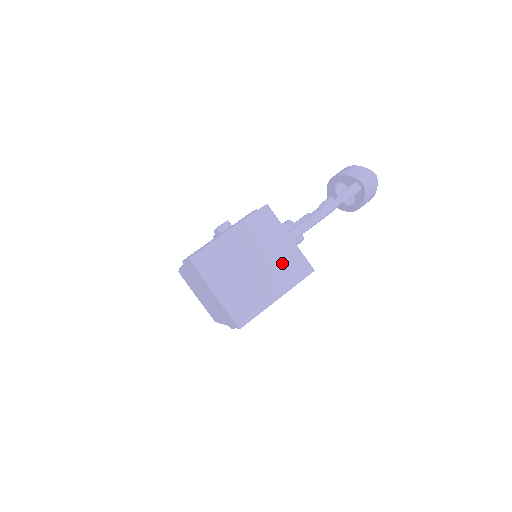
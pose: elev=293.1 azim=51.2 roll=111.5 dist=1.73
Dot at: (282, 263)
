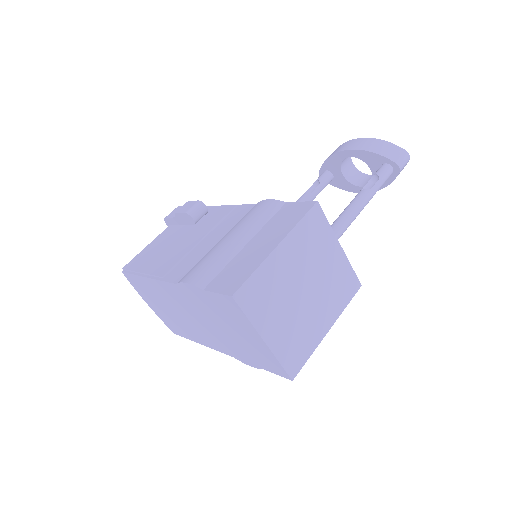
Dot at: (333, 282)
